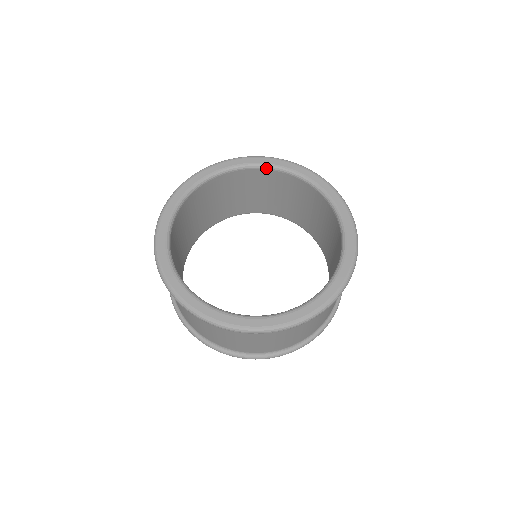
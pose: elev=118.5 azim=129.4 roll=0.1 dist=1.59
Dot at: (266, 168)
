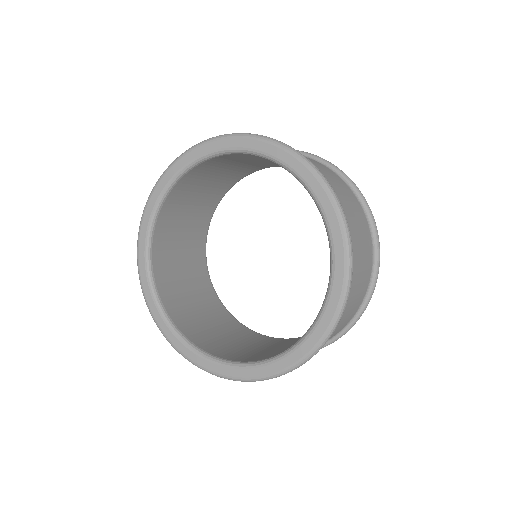
Dot at: (227, 154)
